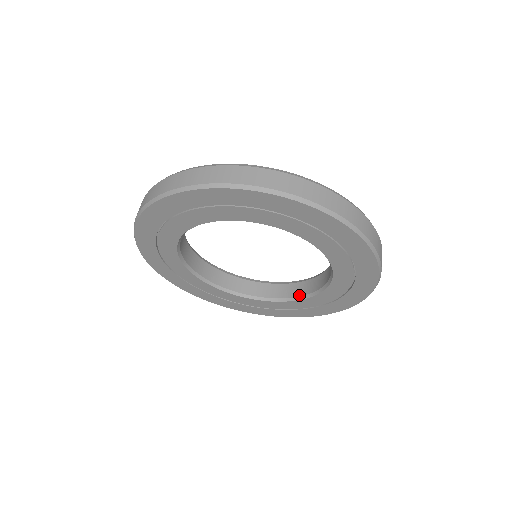
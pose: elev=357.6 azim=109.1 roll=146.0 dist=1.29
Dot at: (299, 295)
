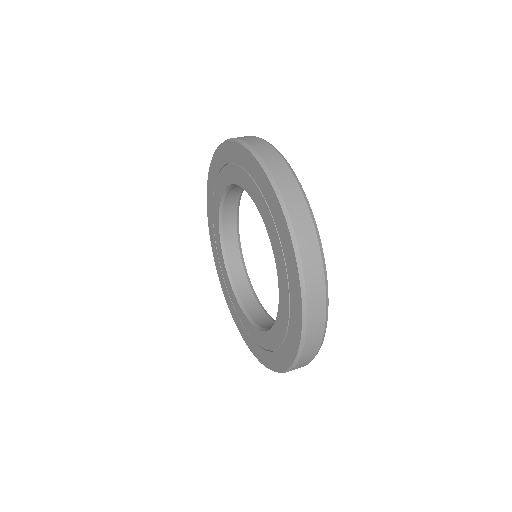
Dot at: occluded
